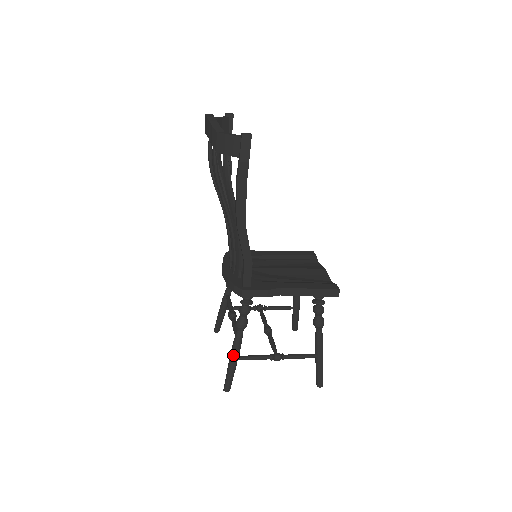
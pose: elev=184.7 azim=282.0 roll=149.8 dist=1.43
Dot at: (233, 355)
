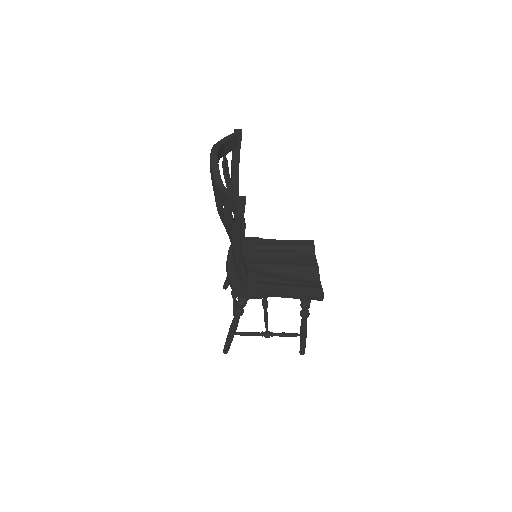
Dot at: (231, 332)
